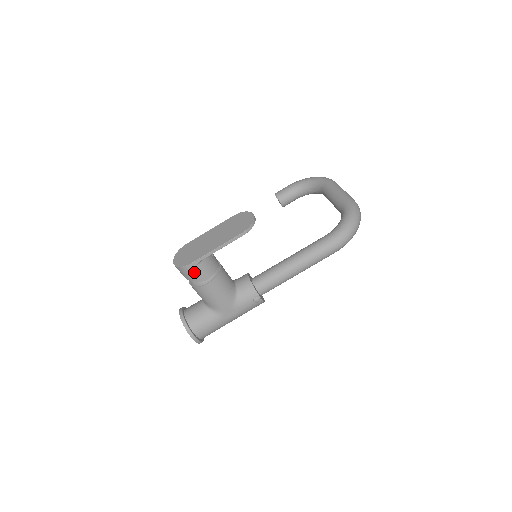
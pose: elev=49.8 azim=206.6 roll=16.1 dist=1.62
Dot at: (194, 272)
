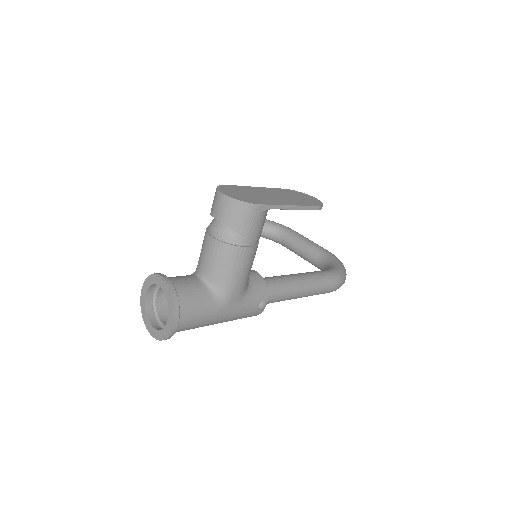
Dot at: (252, 219)
